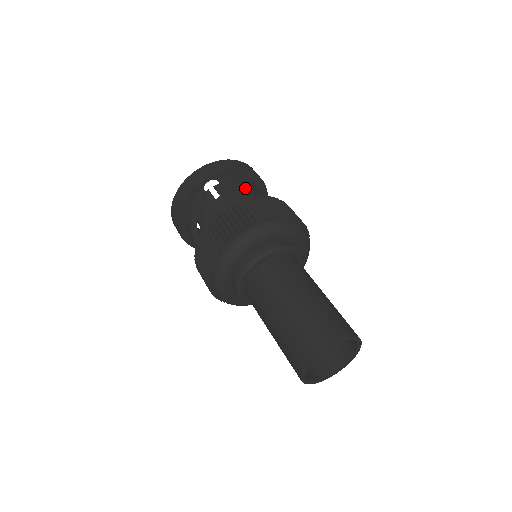
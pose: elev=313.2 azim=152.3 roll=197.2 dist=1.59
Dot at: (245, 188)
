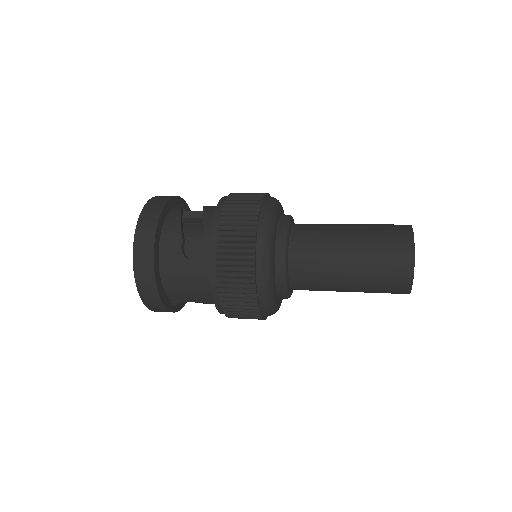
Dot at: occluded
